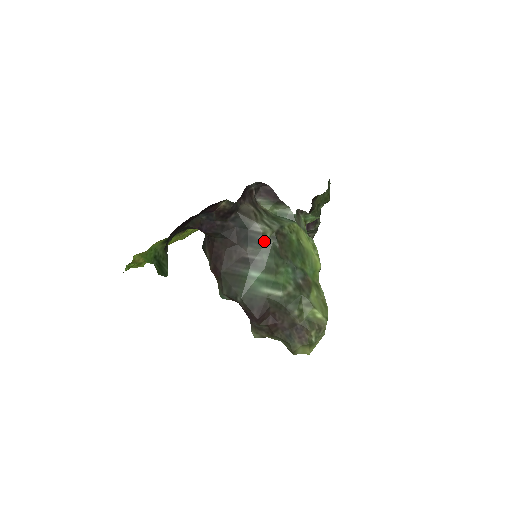
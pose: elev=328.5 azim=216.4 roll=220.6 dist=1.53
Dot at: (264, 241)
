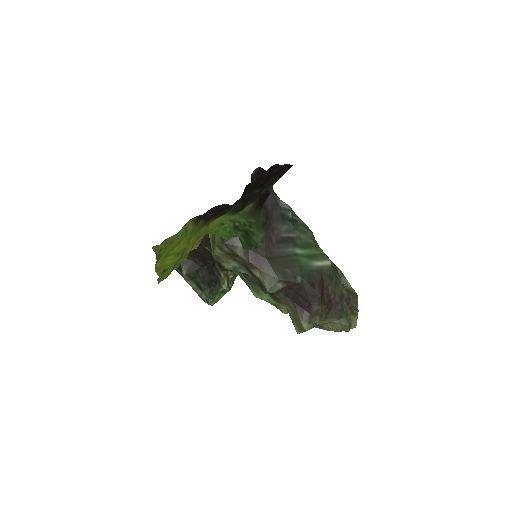
Dot at: (292, 218)
